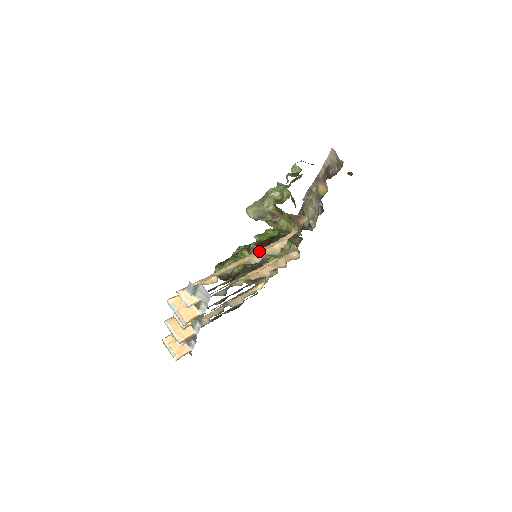
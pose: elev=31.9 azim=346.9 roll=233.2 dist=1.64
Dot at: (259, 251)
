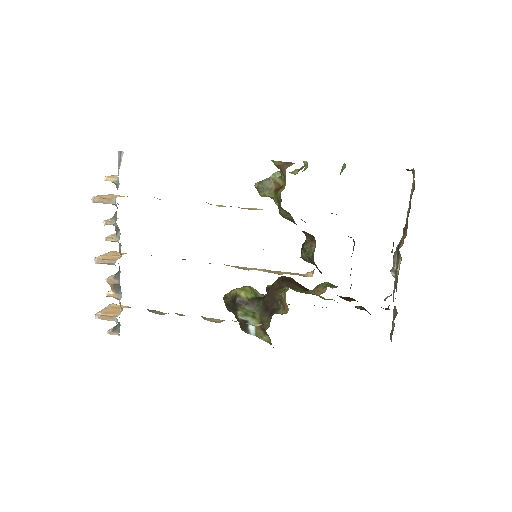
Dot at: occluded
